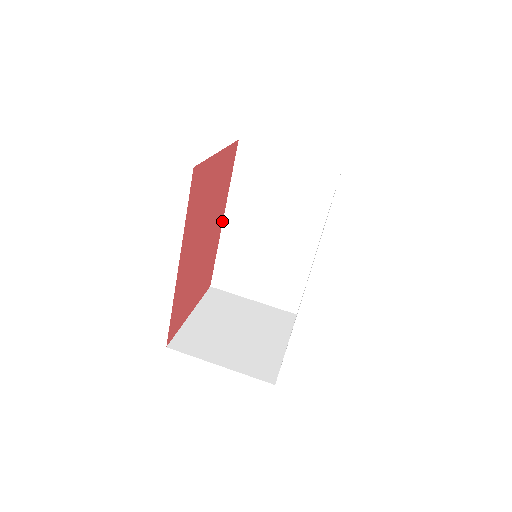
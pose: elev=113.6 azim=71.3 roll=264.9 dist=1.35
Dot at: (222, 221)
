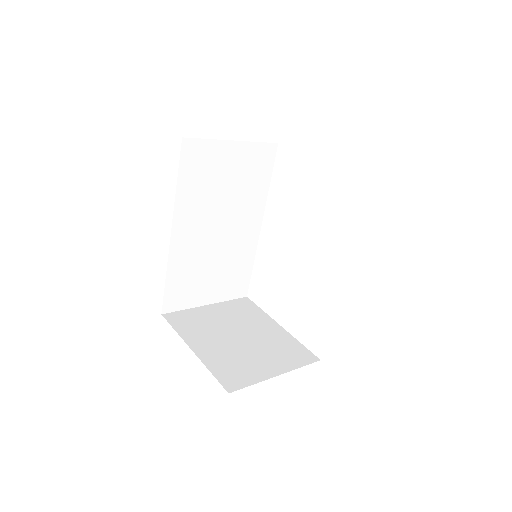
Dot at: (171, 236)
